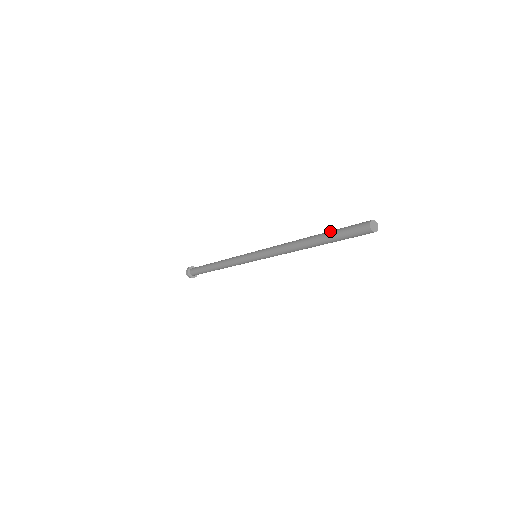
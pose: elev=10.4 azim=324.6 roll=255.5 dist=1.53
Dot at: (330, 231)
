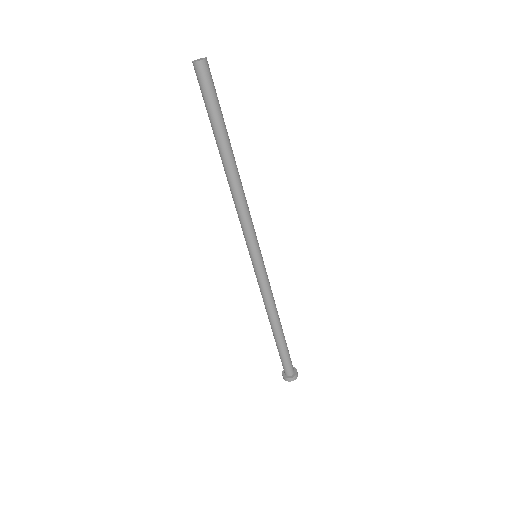
Dot at: (211, 126)
